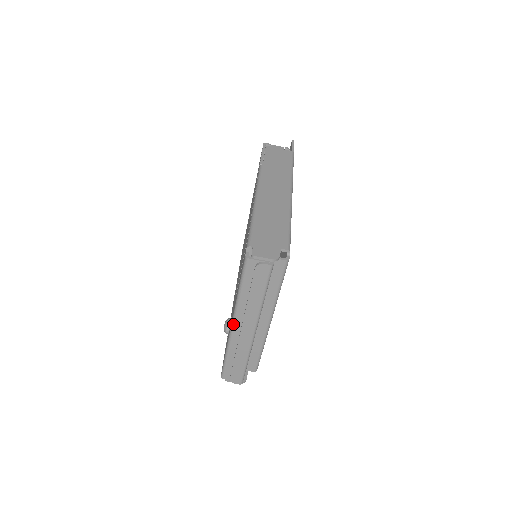
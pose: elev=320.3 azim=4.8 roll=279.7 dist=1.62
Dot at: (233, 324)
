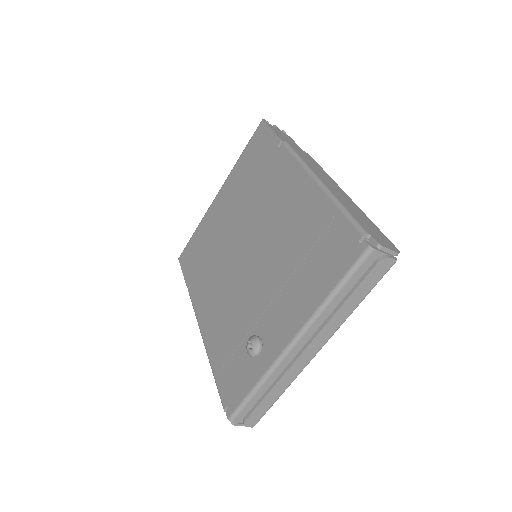
Dot at: (296, 342)
